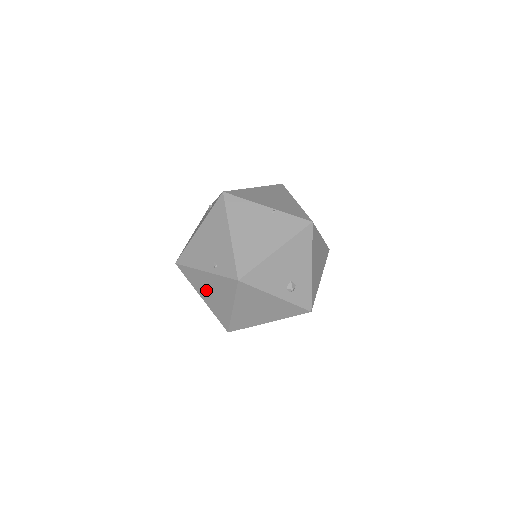
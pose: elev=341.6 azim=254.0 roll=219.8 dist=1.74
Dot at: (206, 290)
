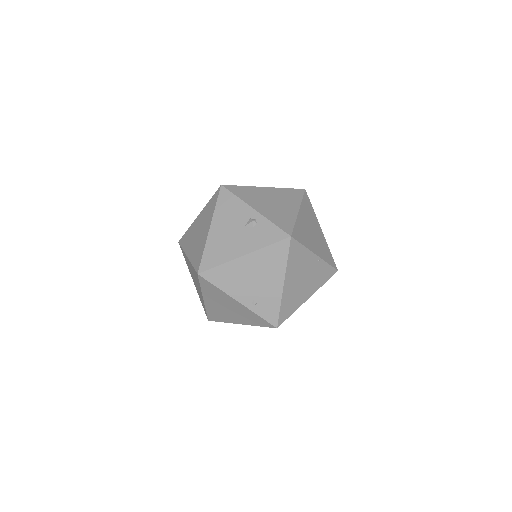
Dot at: (220, 303)
